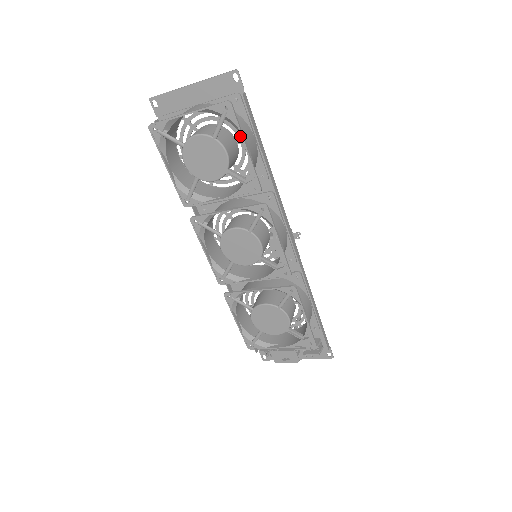
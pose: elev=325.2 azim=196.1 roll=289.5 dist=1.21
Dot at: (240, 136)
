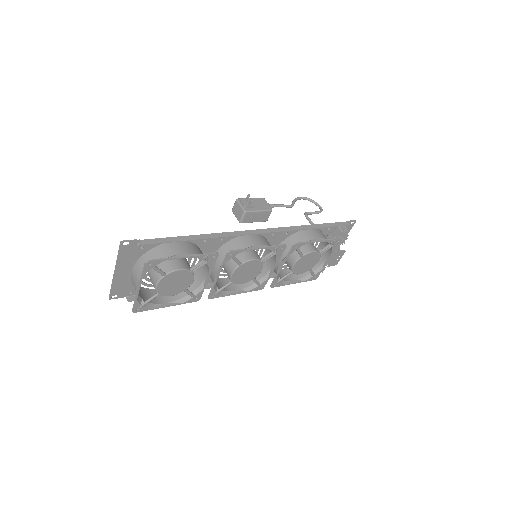
Dot at: occluded
